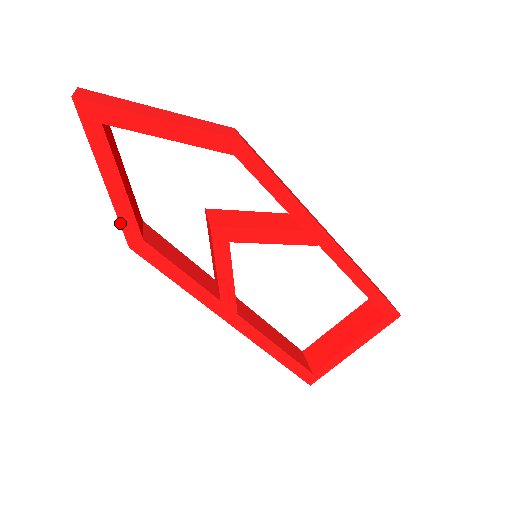
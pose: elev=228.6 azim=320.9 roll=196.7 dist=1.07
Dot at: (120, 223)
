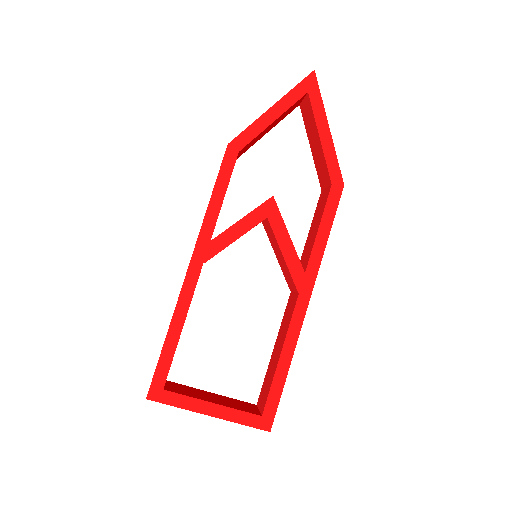
Dot at: (245, 130)
